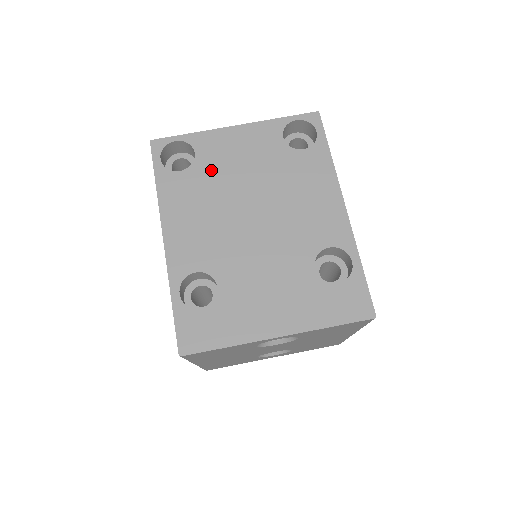
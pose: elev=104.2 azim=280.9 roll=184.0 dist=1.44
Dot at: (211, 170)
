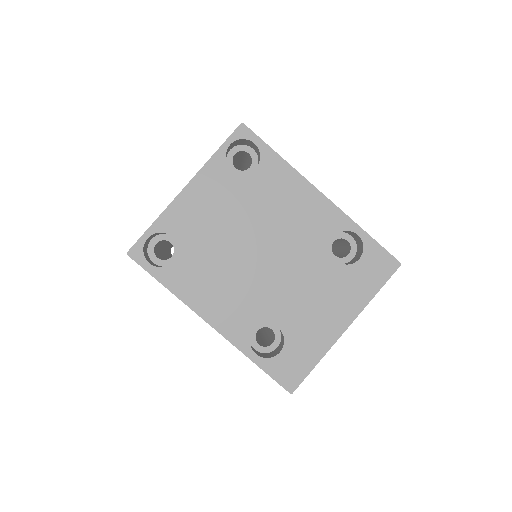
Dot at: (198, 242)
